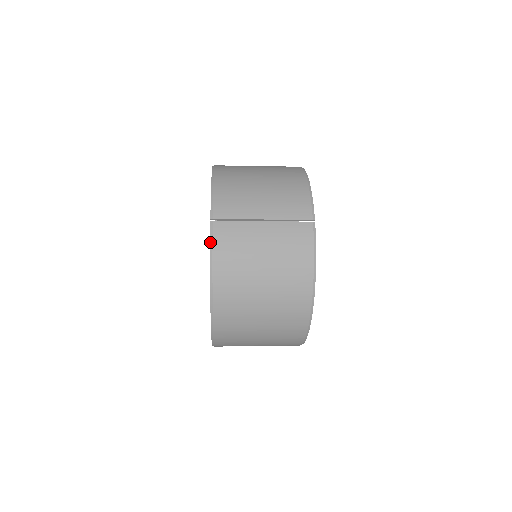
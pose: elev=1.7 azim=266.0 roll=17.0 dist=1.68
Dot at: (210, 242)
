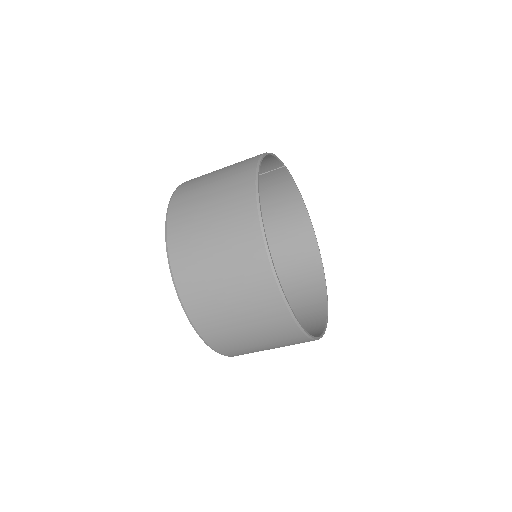
Dot at: occluded
